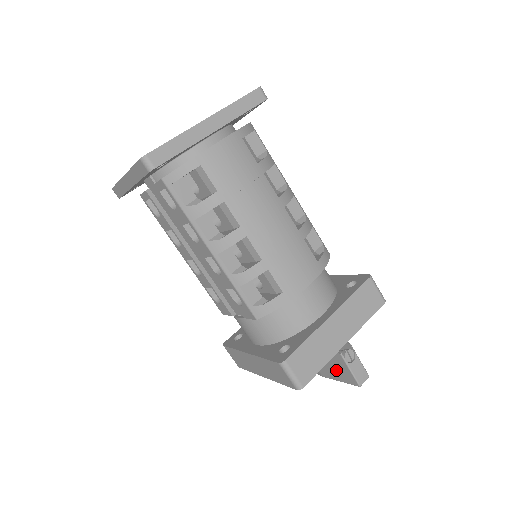
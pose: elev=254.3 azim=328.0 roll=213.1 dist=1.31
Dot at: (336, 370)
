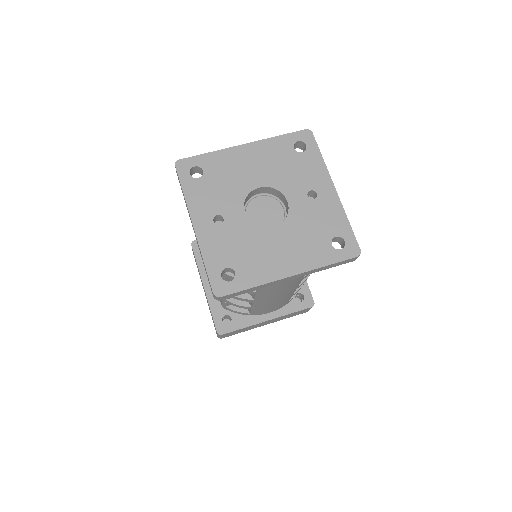
Dot at: occluded
